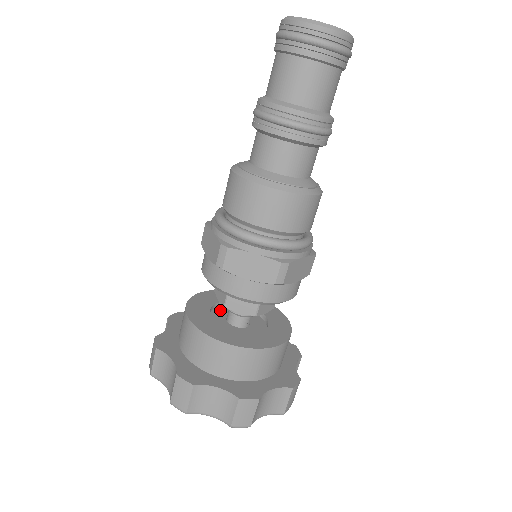
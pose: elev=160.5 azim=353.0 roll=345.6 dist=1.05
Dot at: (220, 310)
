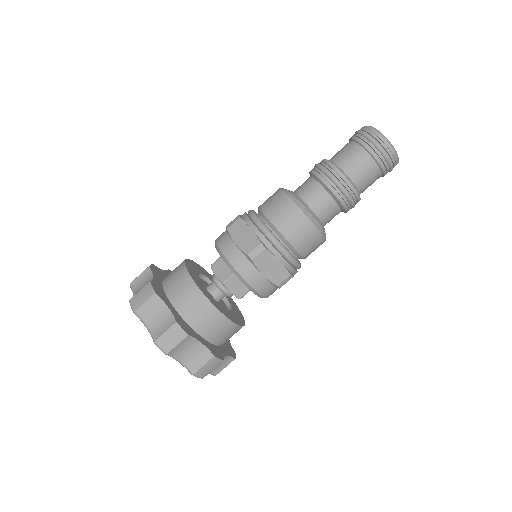
Dot at: occluded
